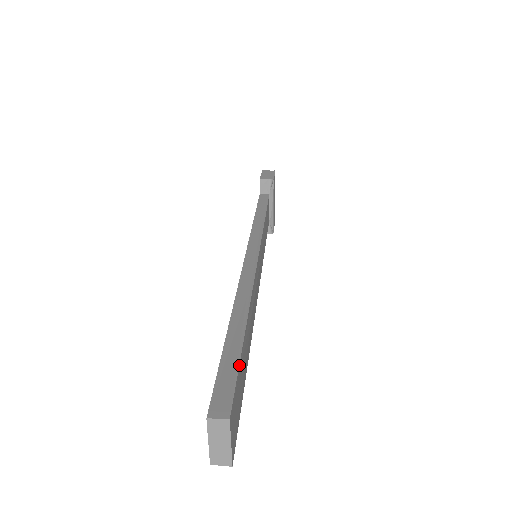
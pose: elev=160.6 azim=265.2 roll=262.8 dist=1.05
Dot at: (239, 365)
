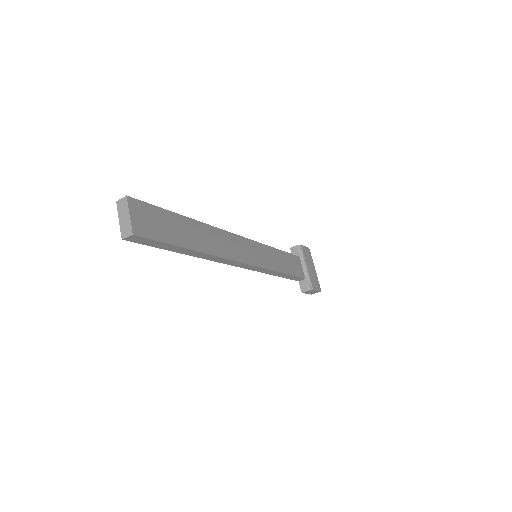
Dot at: (160, 208)
